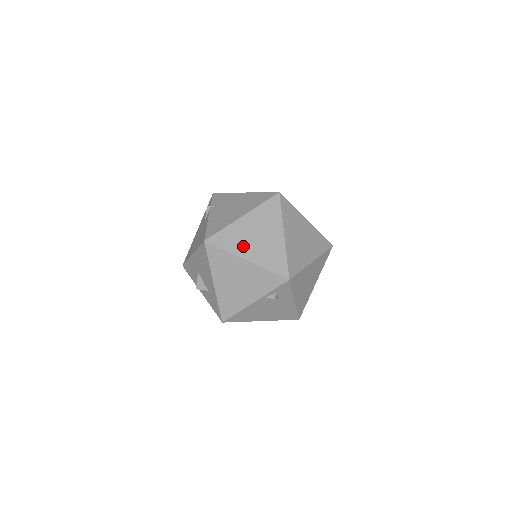
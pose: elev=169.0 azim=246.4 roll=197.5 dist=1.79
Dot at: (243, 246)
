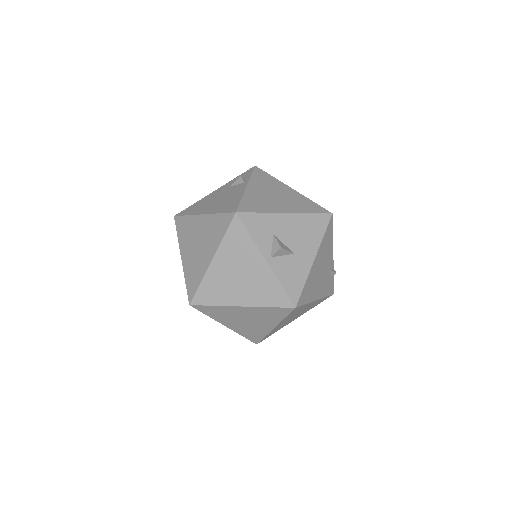
Dot at: occluded
